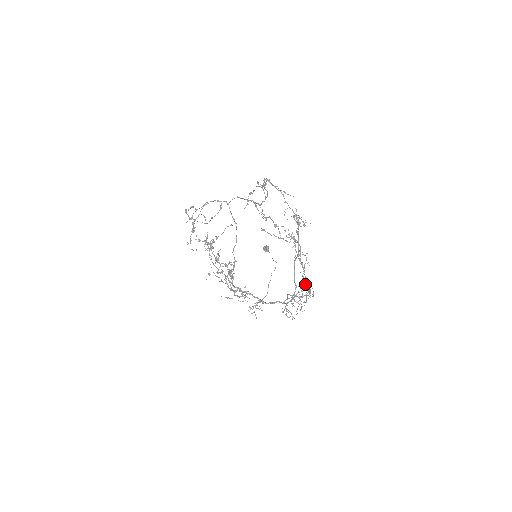
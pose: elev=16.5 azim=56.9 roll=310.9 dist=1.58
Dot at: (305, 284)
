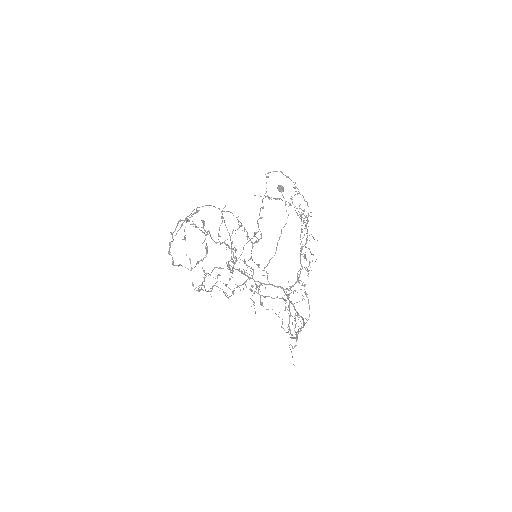
Dot at: (291, 351)
